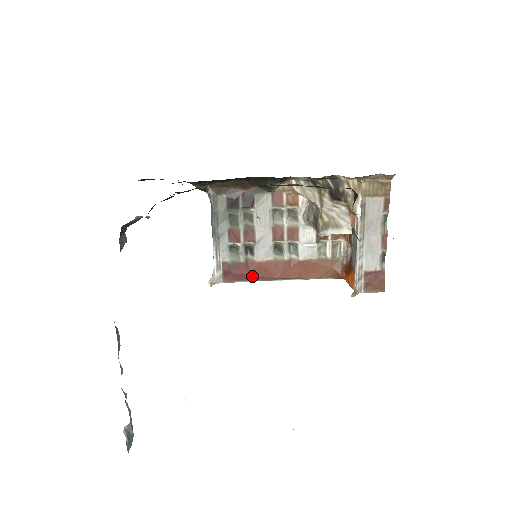
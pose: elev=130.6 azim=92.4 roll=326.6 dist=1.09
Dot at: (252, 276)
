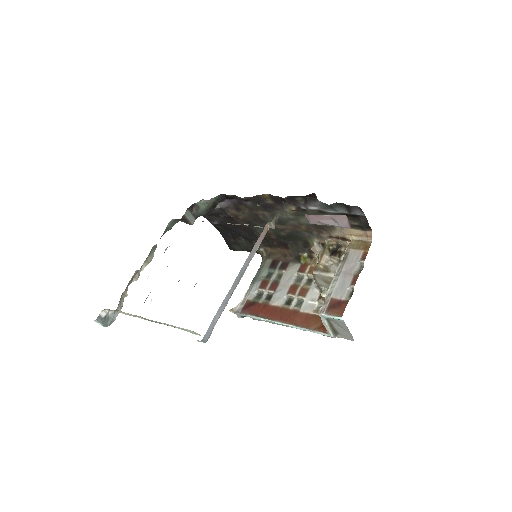
Dot at: (261, 314)
